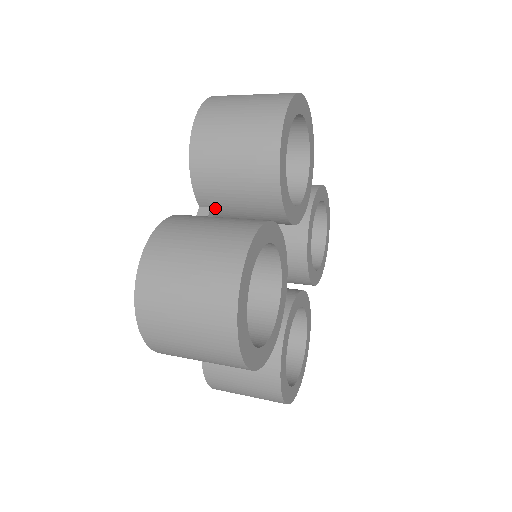
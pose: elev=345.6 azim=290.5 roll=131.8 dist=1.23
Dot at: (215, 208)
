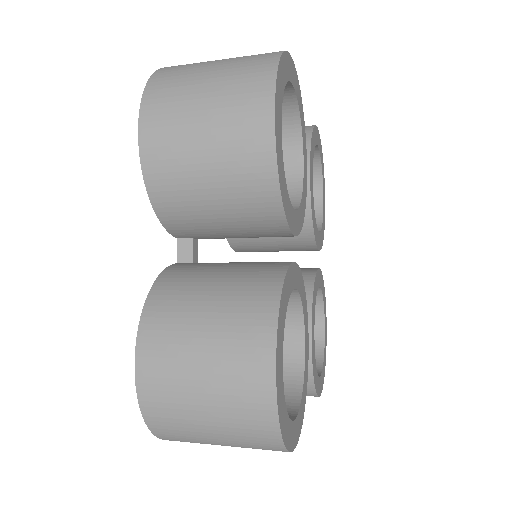
Dot at: occluded
